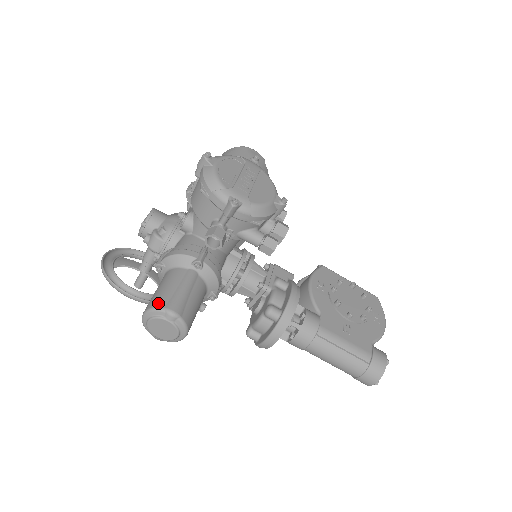
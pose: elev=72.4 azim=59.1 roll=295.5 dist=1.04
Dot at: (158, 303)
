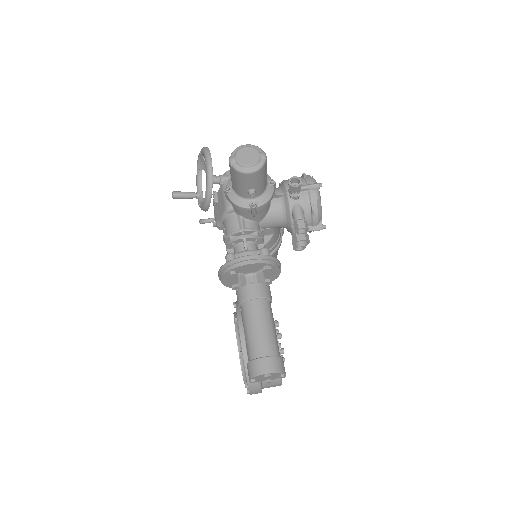
Dot at: occluded
